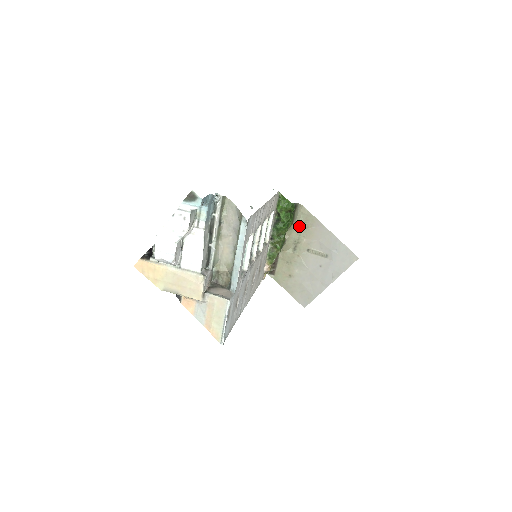
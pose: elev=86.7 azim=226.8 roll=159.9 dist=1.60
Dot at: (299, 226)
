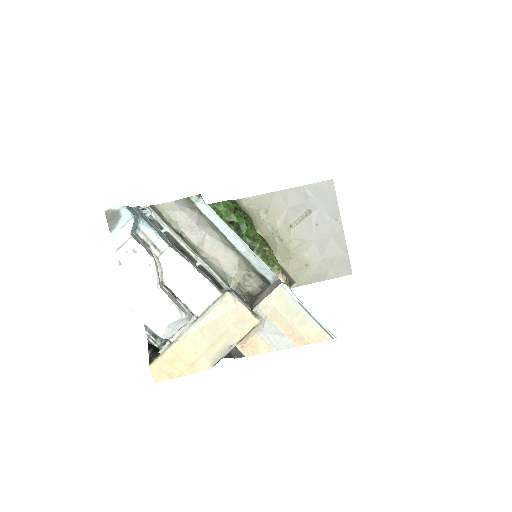
Dot at: (259, 218)
